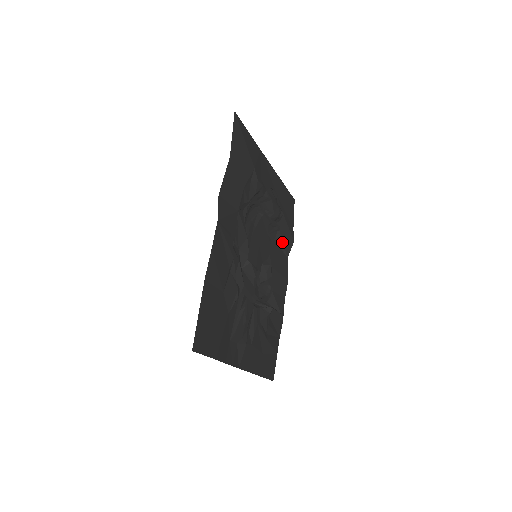
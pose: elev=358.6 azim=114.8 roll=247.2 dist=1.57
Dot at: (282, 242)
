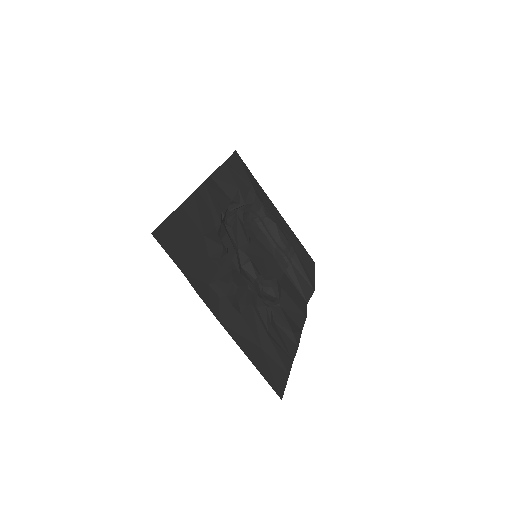
Dot at: (298, 283)
